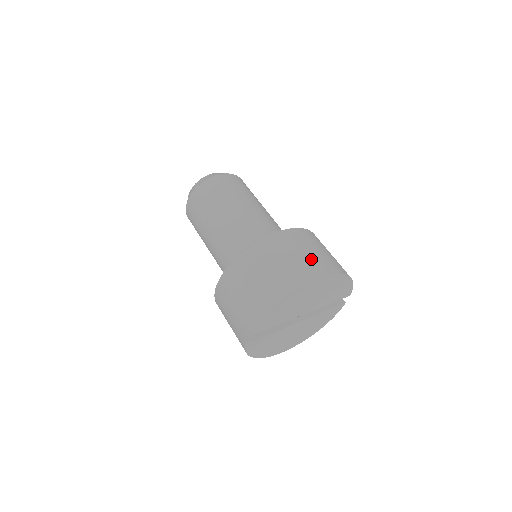
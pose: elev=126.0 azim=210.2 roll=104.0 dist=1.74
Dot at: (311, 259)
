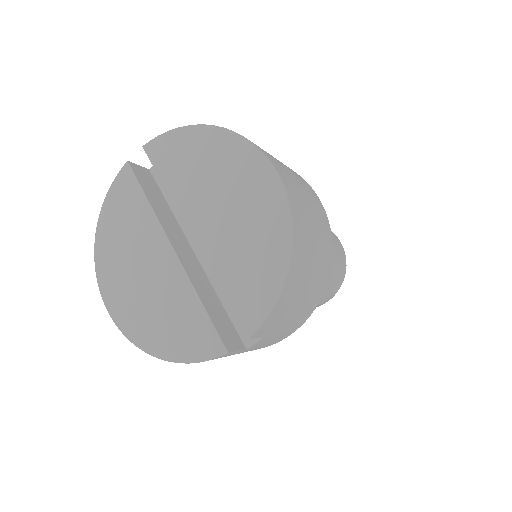
Dot at: (295, 183)
